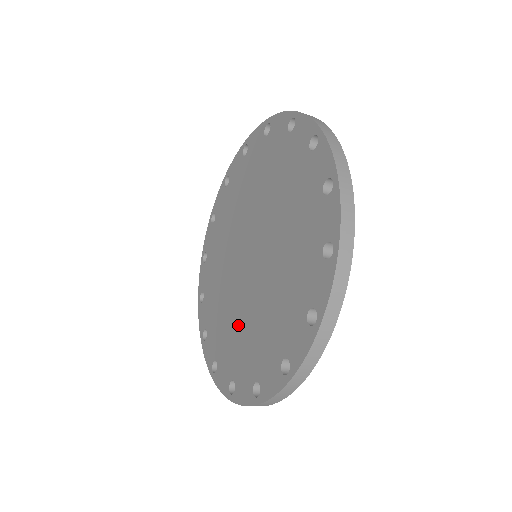
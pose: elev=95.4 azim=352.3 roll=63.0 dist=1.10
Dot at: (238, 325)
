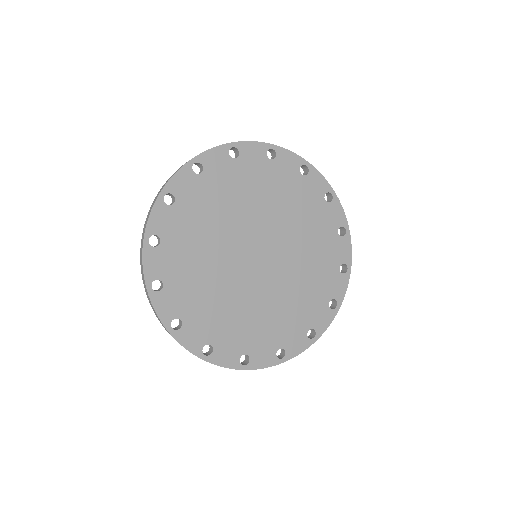
Dot at: occluded
